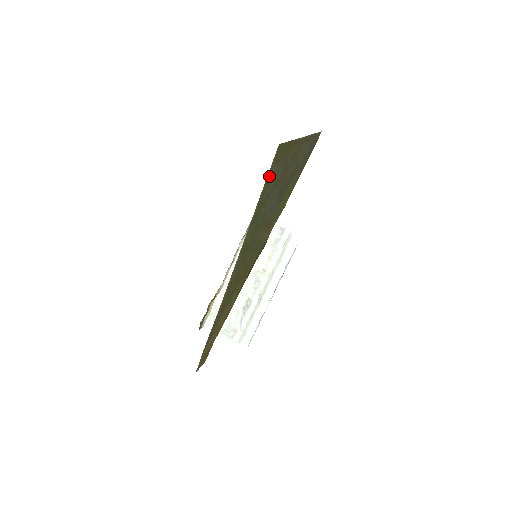
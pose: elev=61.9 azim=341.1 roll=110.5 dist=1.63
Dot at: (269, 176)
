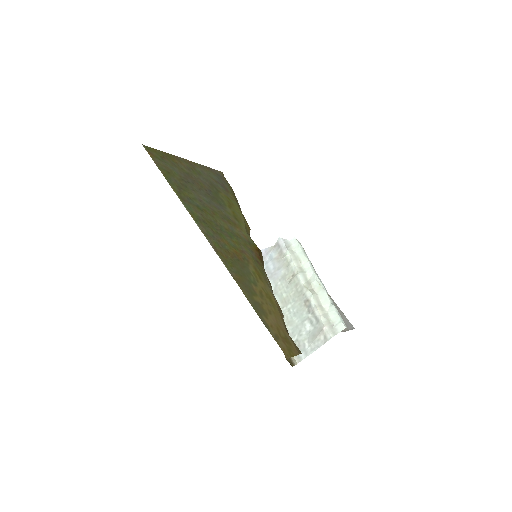
Dot at: (160, 166)
